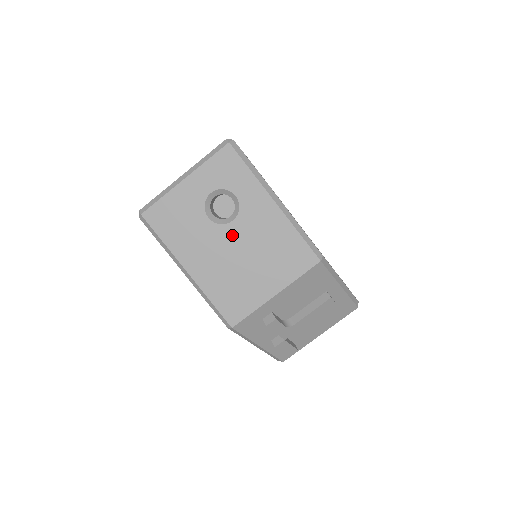
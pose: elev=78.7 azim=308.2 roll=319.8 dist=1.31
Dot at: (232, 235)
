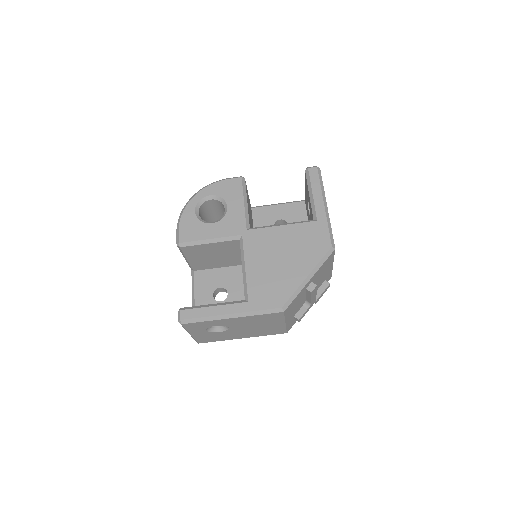
Dot at: (237, 329)
